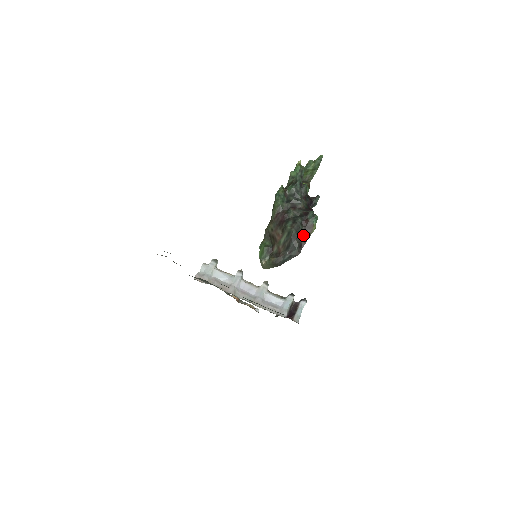
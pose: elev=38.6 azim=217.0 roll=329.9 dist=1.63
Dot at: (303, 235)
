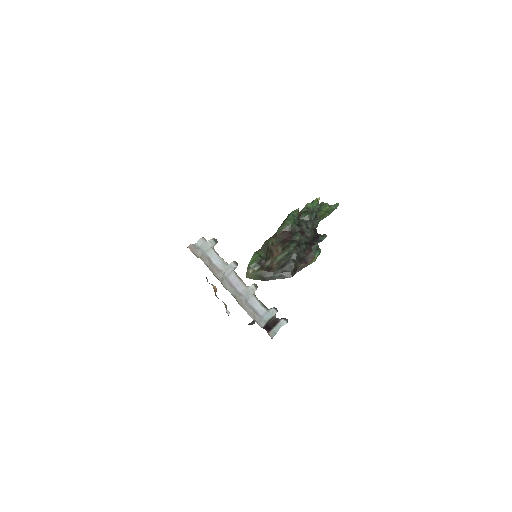
Dot at: (301, 261)
